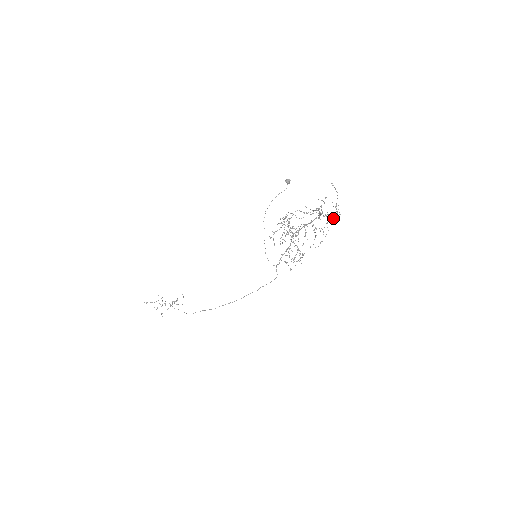
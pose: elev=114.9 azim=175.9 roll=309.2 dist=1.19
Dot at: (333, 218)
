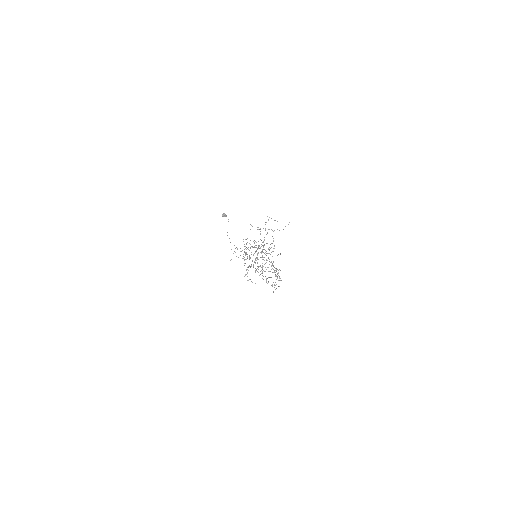
Dot at: occluded
